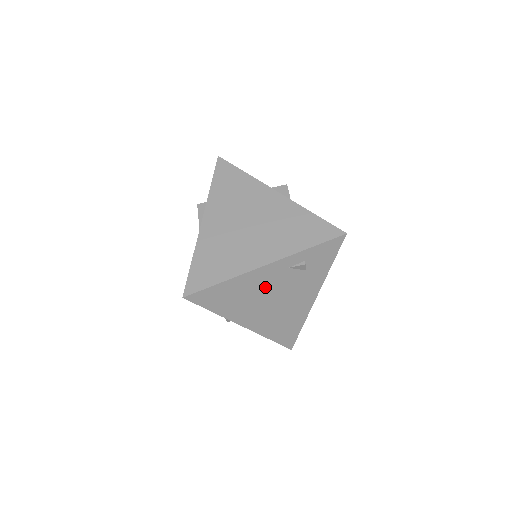
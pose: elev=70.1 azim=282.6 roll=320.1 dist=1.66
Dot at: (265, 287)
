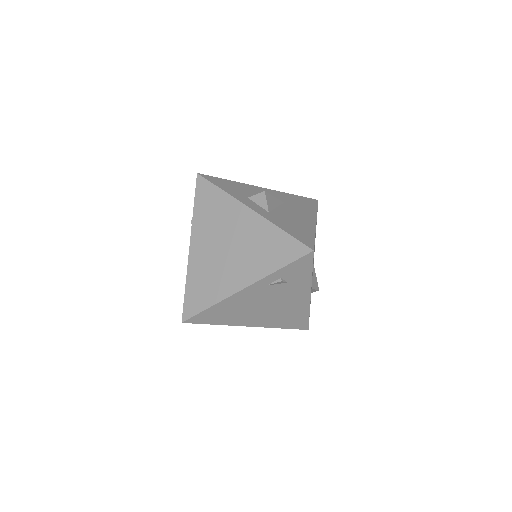
Dot at: (253, 301)
